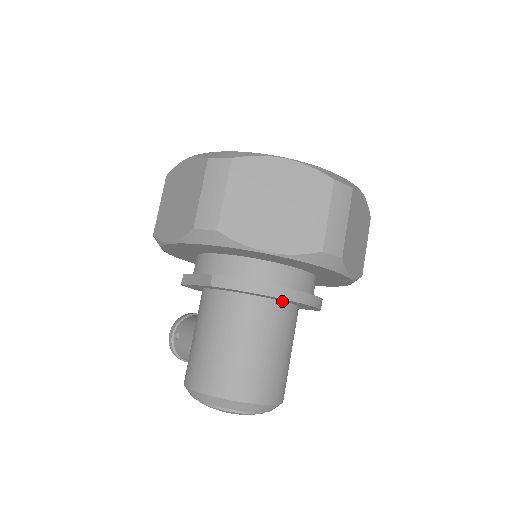
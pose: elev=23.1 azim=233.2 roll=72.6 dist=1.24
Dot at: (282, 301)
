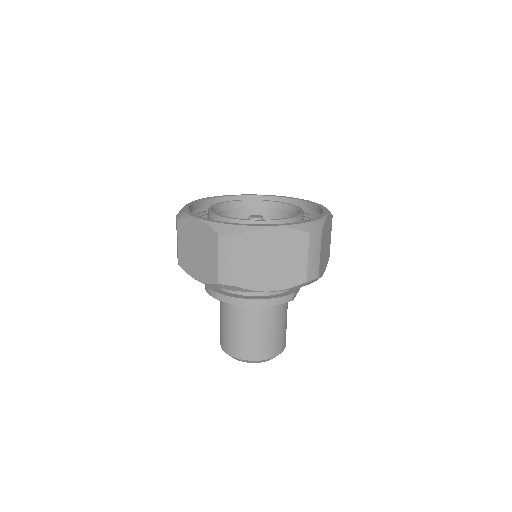
Dot at: occluded
